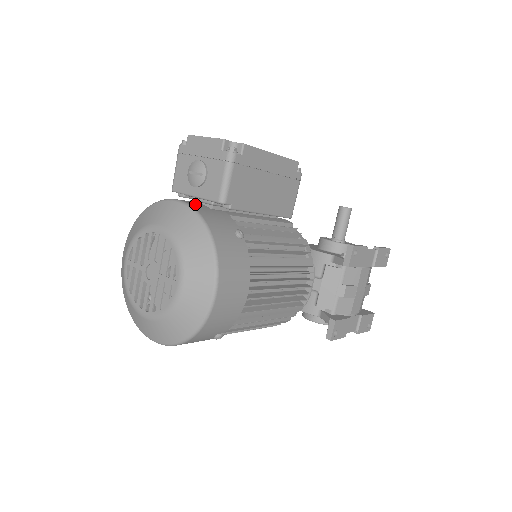
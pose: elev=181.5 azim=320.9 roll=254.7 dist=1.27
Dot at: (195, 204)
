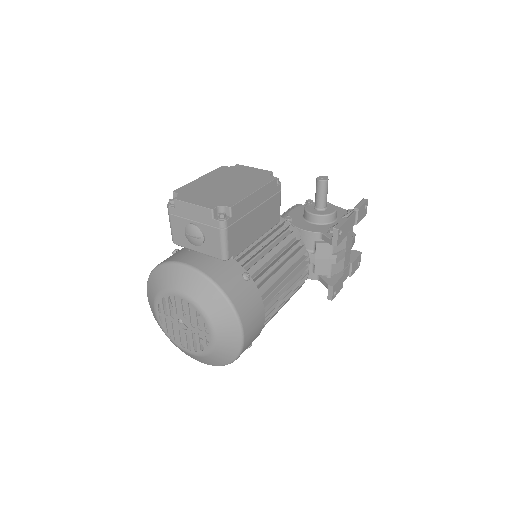
Dot at: (202, 263)
